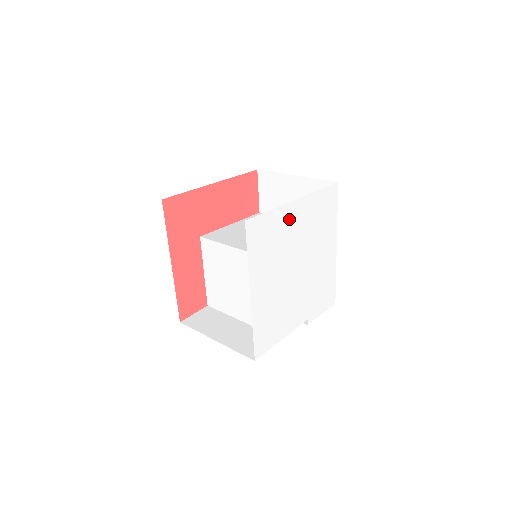
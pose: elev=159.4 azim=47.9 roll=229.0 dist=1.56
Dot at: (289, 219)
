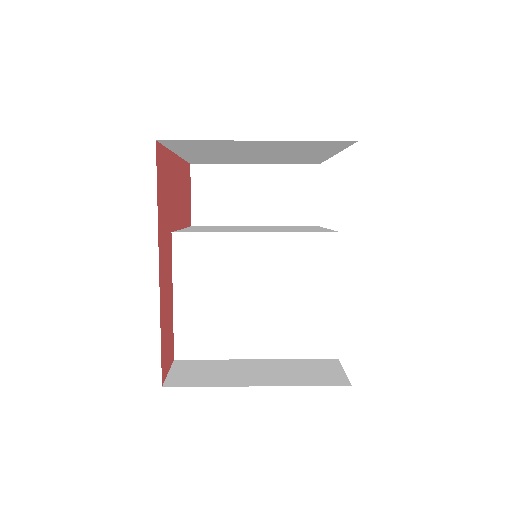
Dot at: occluded
